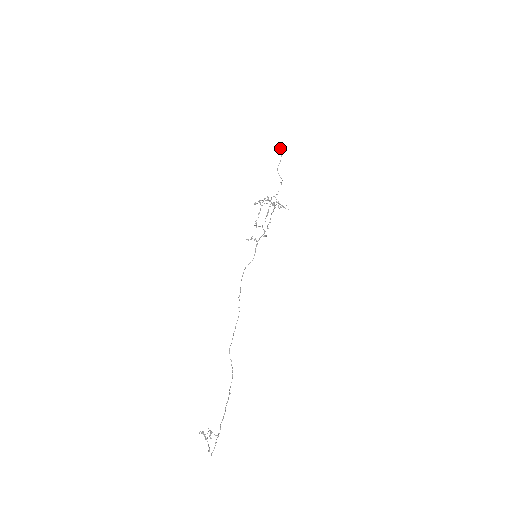
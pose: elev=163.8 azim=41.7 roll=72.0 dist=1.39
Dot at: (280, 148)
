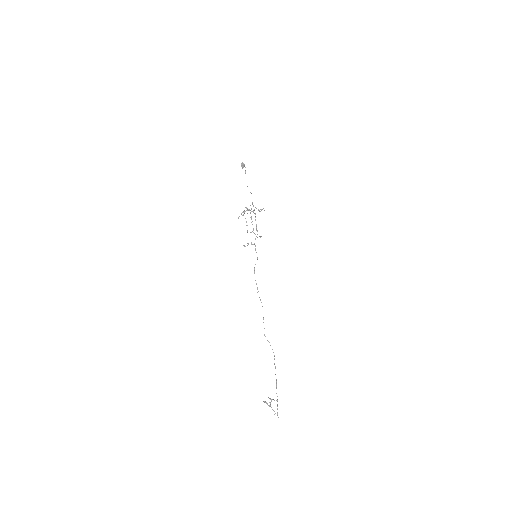
Dot at: (243, 166)
